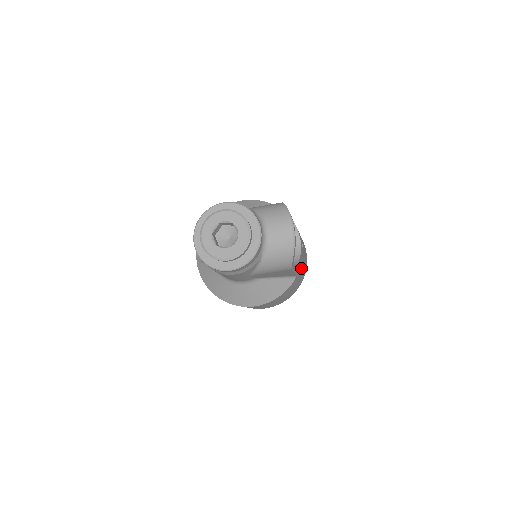
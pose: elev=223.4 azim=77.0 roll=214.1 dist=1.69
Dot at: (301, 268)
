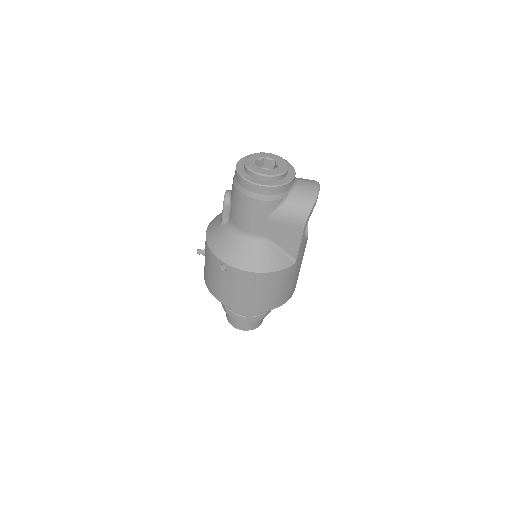
Dot at: (298, 267)
